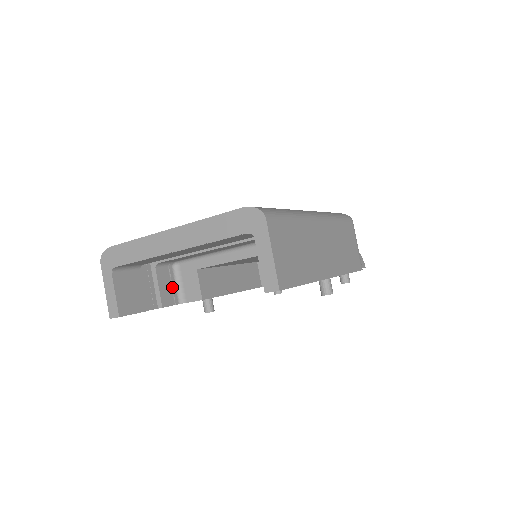
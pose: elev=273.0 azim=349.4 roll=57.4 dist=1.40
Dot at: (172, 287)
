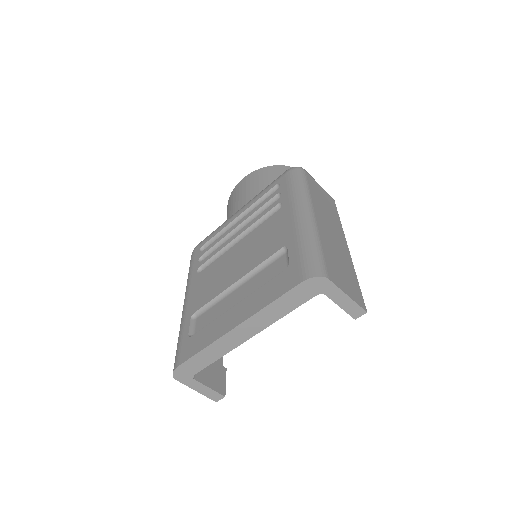
Dot at: occluded
